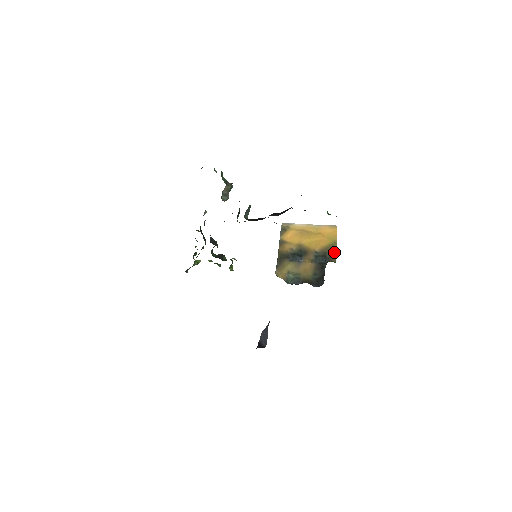
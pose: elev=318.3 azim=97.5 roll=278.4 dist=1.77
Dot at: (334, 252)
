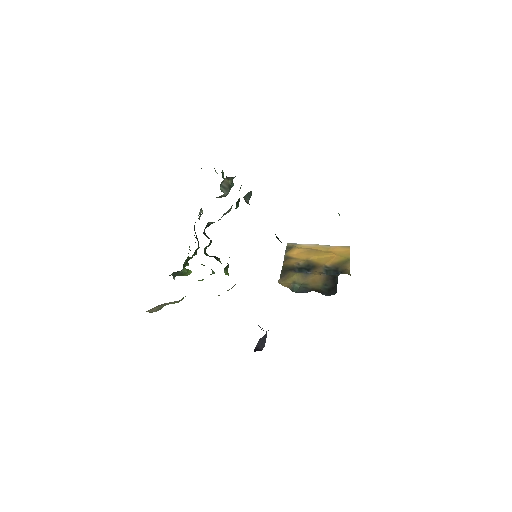
Dot at: (347, 267)
